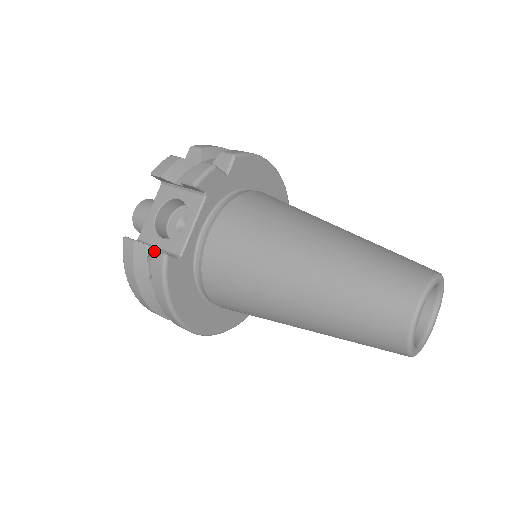
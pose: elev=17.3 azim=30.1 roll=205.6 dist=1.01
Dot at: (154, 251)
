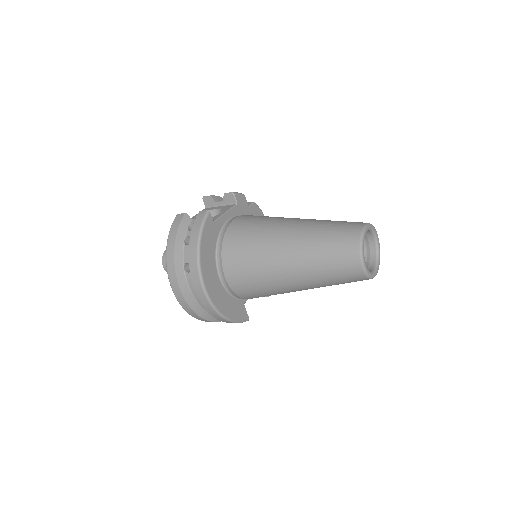
Dot at: (200, 211)
